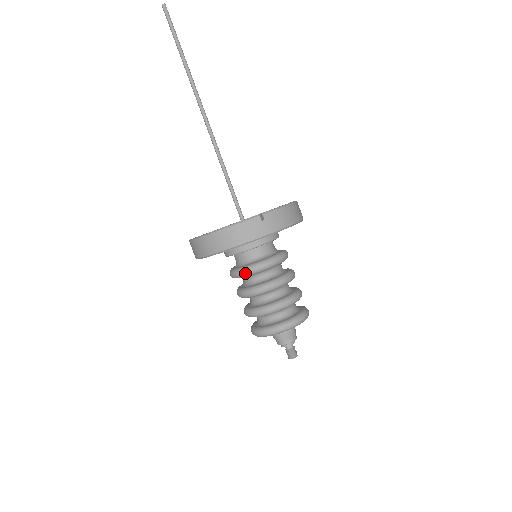
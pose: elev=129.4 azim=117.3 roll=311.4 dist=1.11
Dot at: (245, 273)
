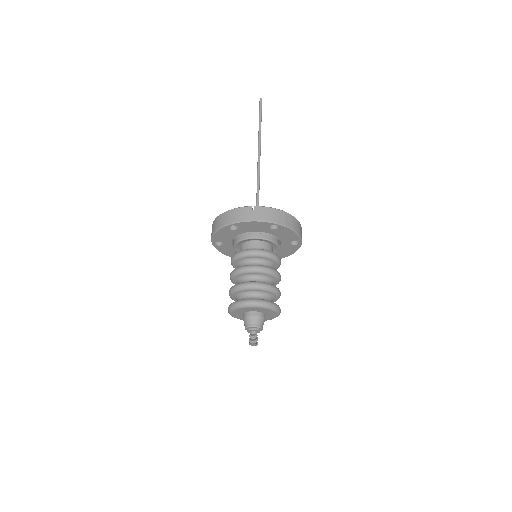
Dot at: (236, 256)
